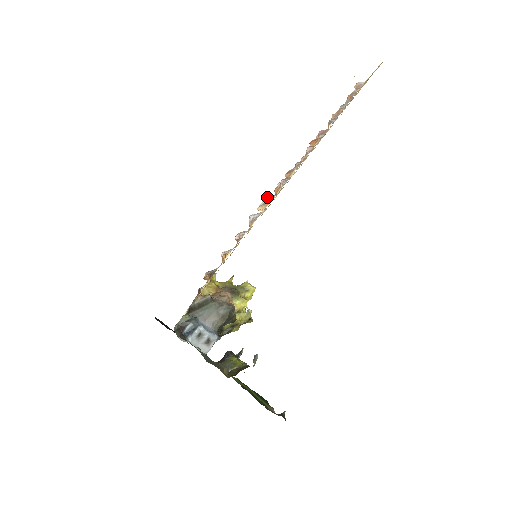
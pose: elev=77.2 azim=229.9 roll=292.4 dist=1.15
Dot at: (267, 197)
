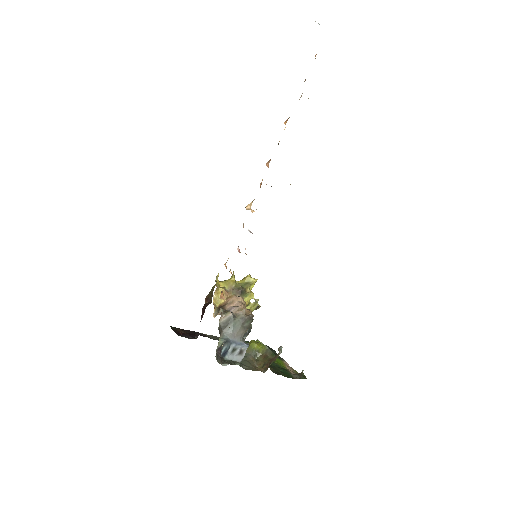
Dot at: occluded
